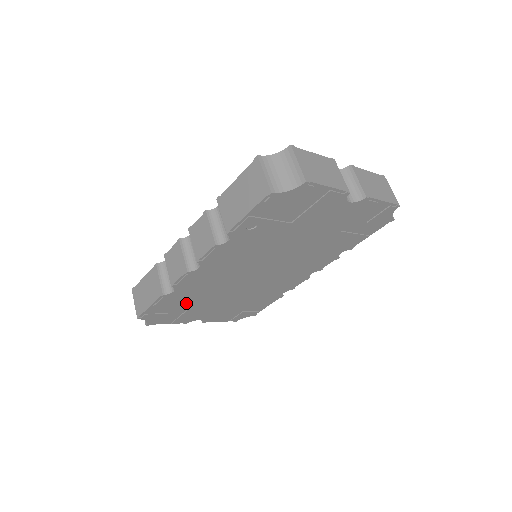
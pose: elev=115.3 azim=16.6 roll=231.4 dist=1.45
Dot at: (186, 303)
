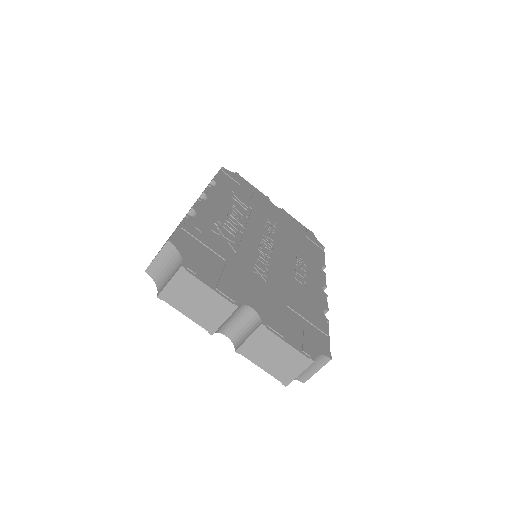
Dot at: occluded
